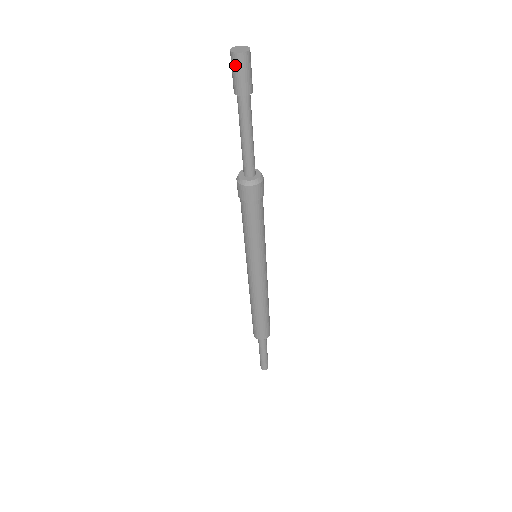
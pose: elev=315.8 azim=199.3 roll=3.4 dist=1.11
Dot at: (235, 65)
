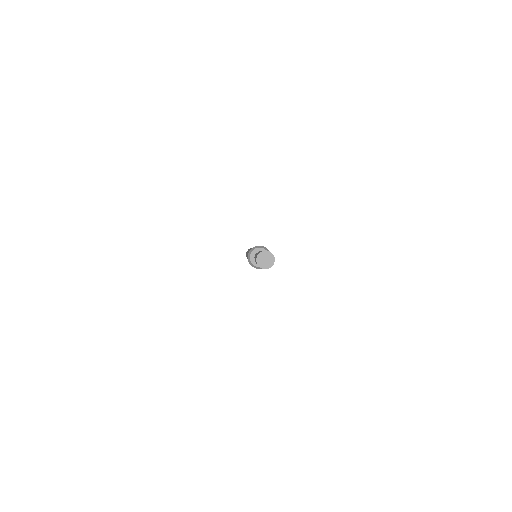
Dot at: occluded
